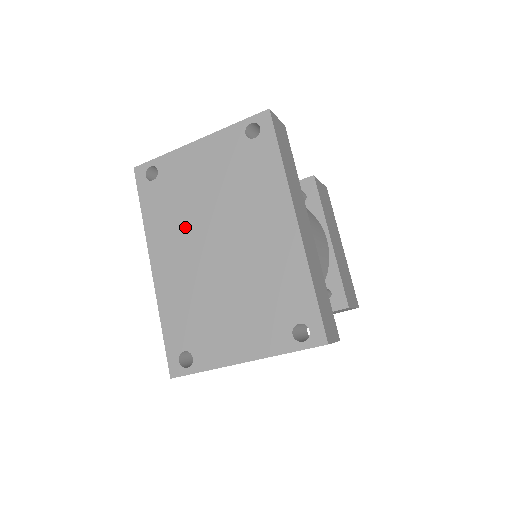
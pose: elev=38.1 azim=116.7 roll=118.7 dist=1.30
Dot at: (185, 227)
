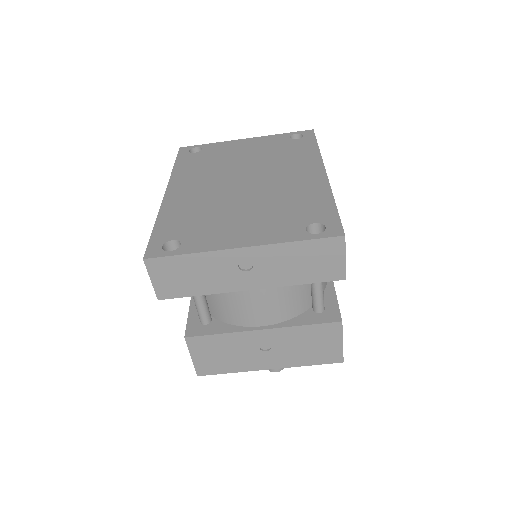
Dot at: (214, 173)
